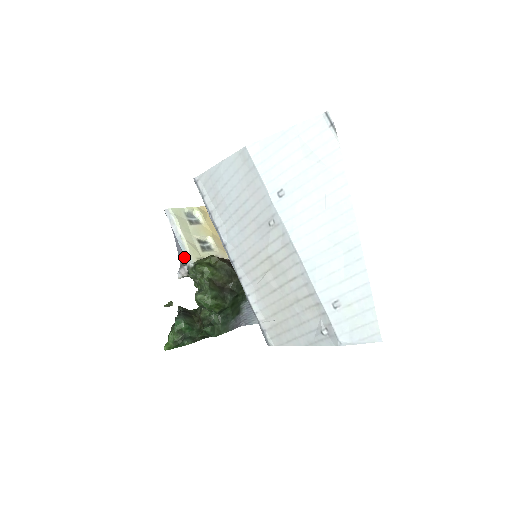
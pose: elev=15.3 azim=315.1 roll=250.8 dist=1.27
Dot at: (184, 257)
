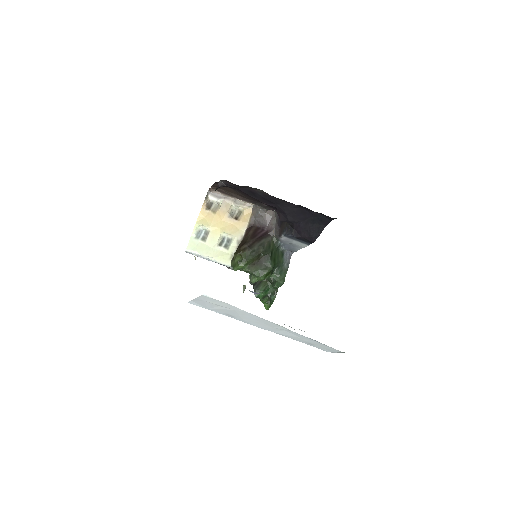
Dot at: occluded
